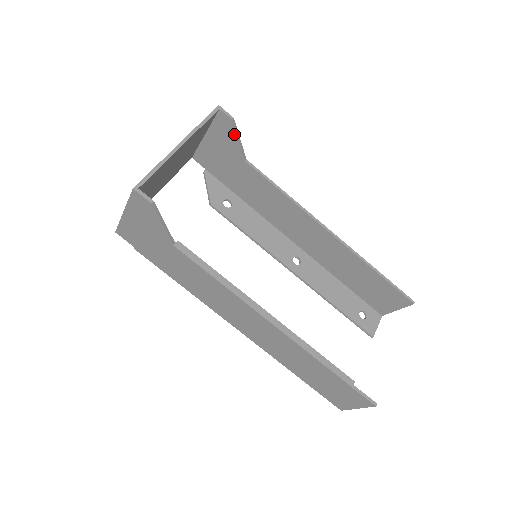
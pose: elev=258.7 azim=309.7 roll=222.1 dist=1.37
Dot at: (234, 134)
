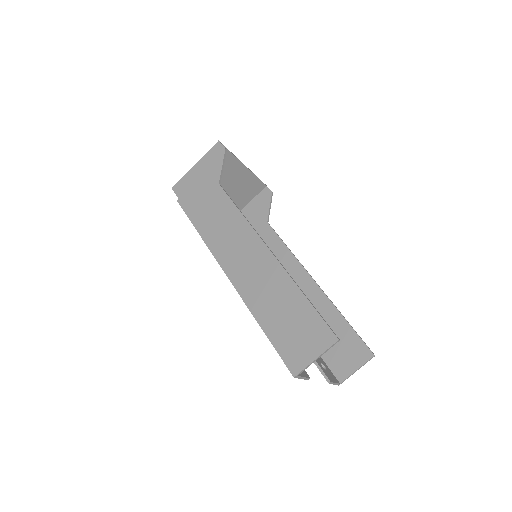
Dot at: (269, 202)
